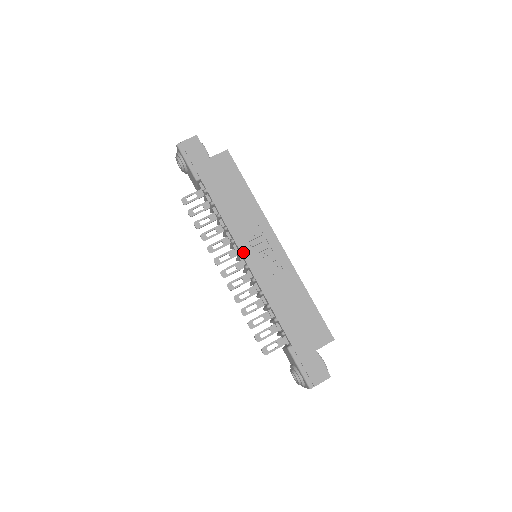
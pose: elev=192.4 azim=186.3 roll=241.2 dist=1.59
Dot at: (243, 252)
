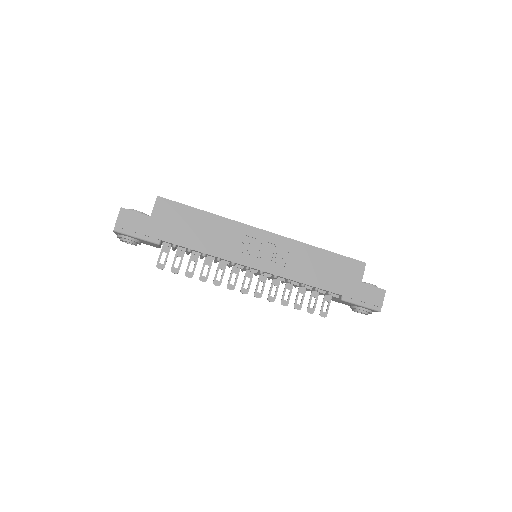
Dot at: (249, 265)
